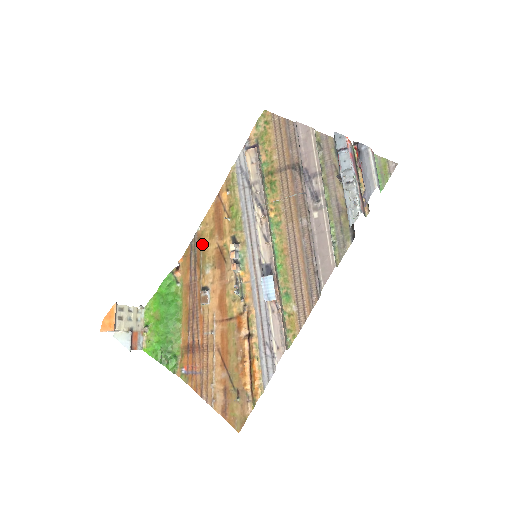
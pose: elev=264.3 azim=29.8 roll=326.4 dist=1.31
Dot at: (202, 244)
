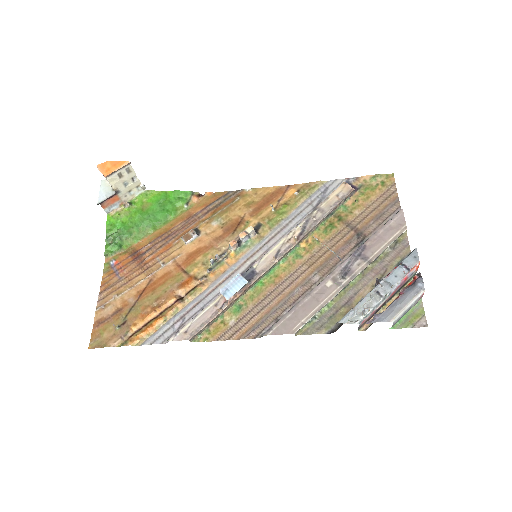
Dot at: (235, 202)
